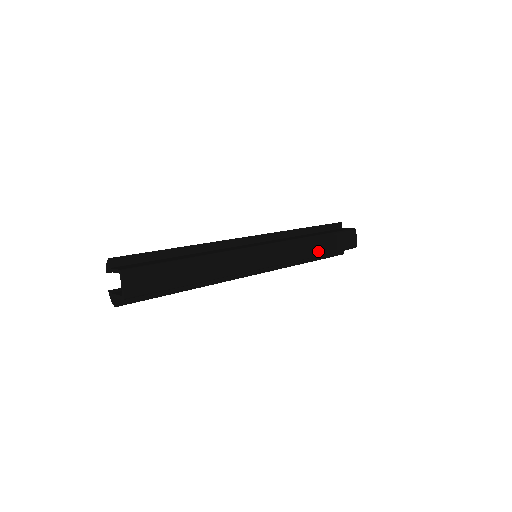
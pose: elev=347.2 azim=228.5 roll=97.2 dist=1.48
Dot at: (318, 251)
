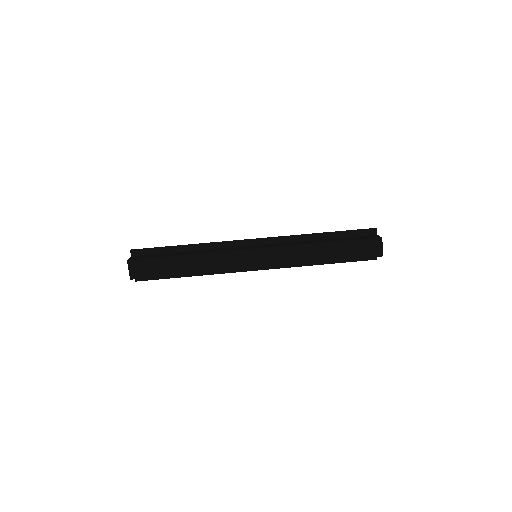
Dot at: (323, 258)
